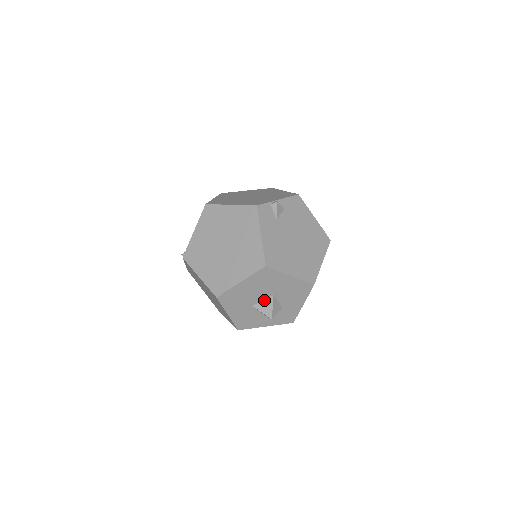
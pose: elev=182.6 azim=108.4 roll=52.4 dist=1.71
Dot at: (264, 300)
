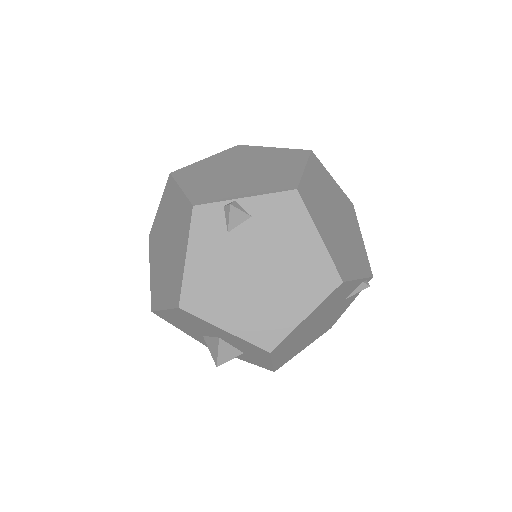
Dot at: (212, 337)
